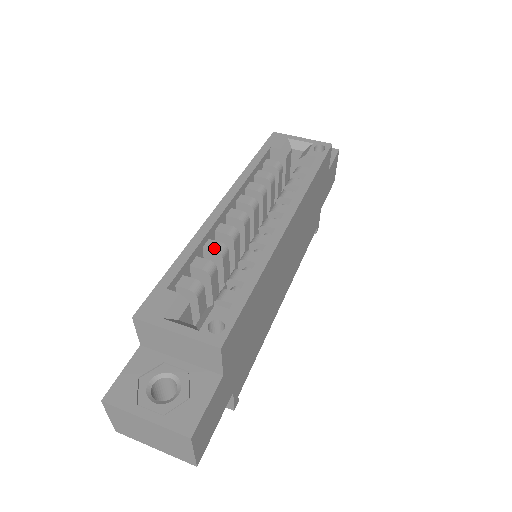
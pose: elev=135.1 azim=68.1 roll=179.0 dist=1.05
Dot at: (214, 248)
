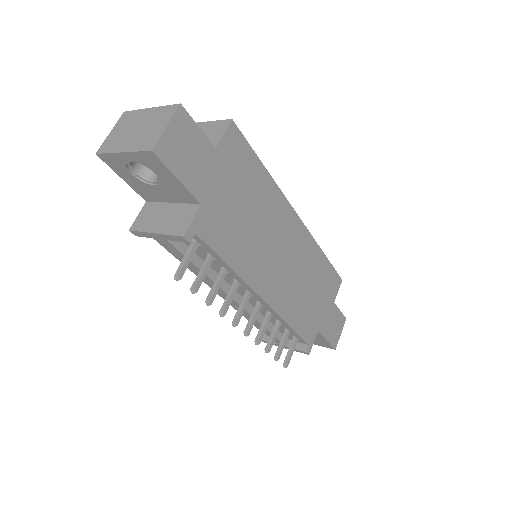
Dot at: occluded
